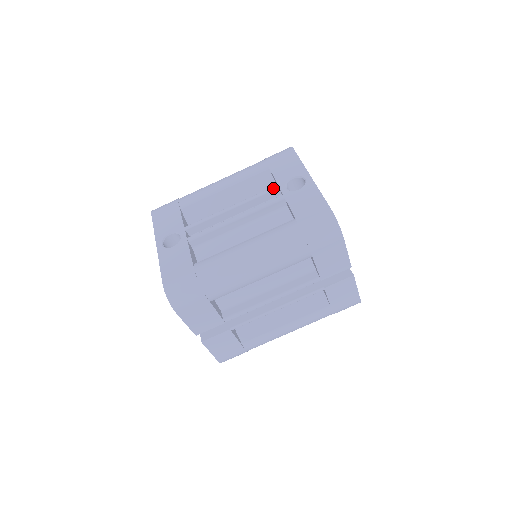
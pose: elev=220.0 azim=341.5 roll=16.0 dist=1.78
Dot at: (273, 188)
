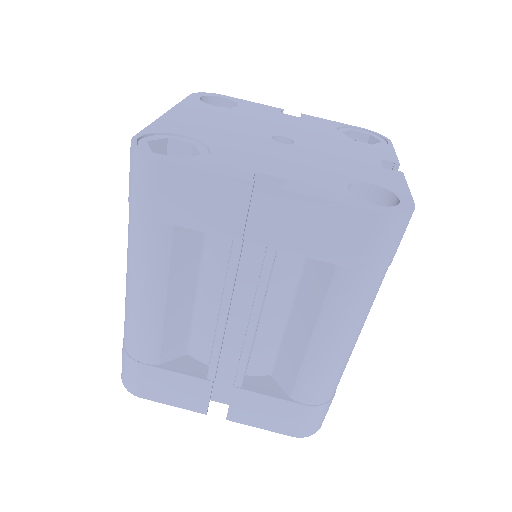
Dot at: occluded
